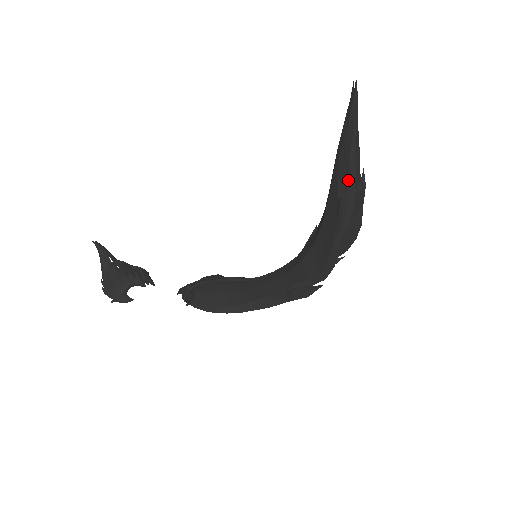
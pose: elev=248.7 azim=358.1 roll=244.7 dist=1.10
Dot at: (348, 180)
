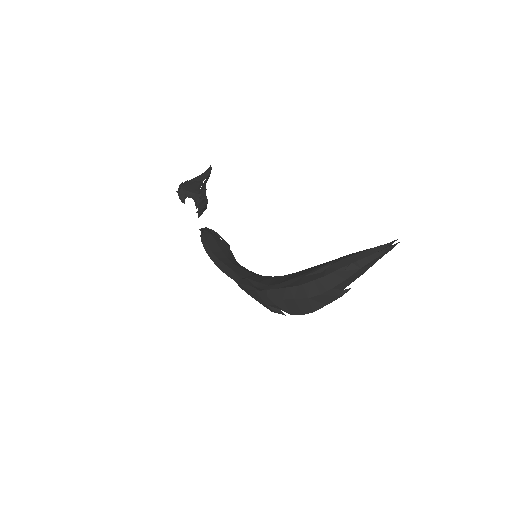
Dot at: (337, 277)
